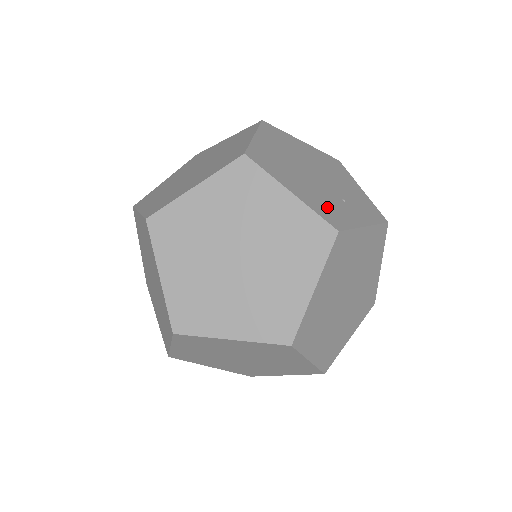
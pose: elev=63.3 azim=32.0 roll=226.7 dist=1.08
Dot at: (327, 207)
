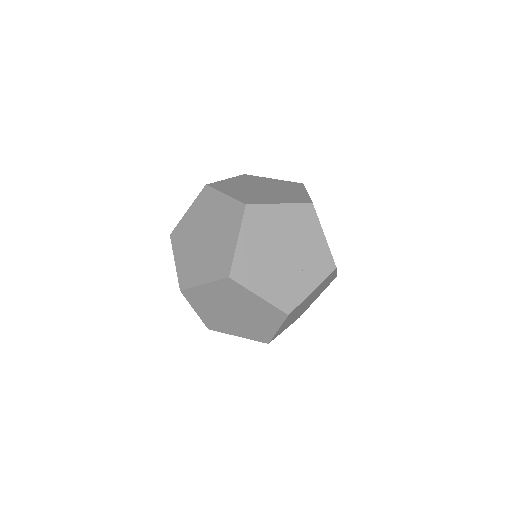
Dot at: (285, 292)
